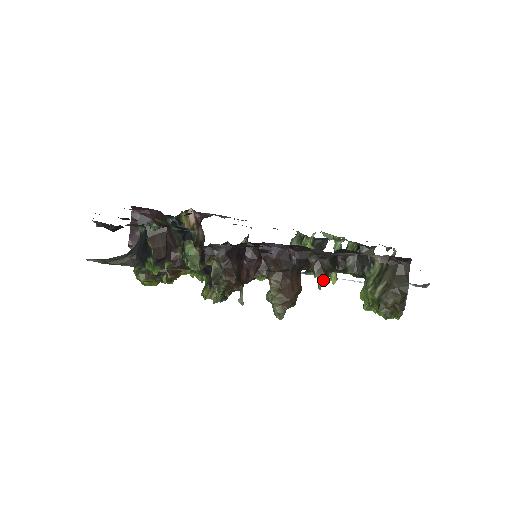
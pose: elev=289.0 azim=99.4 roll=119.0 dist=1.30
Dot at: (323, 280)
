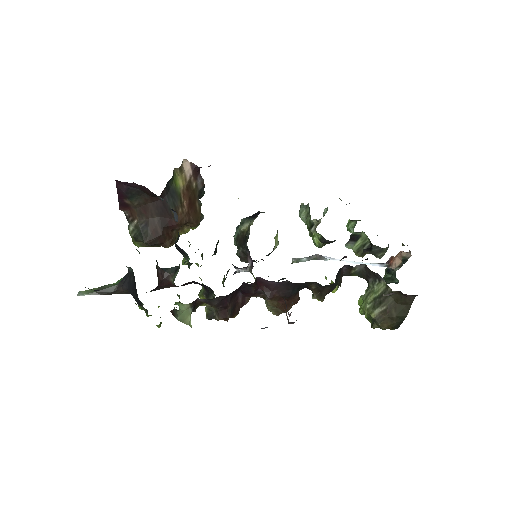
Dot at: occluded
